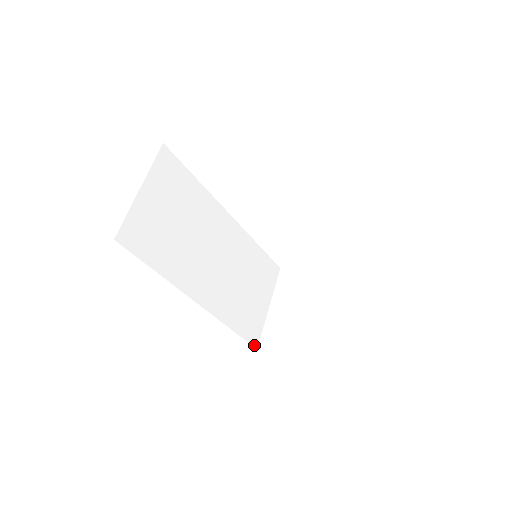
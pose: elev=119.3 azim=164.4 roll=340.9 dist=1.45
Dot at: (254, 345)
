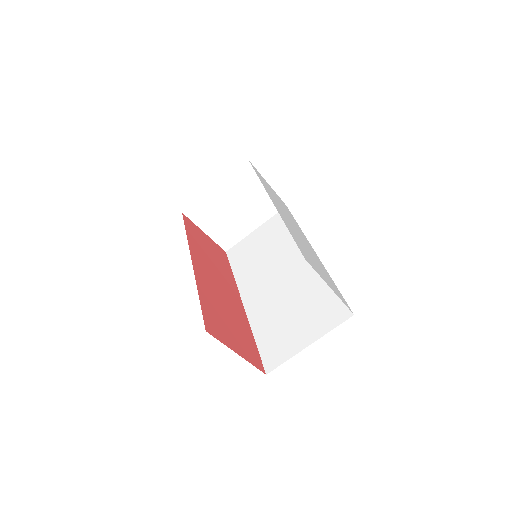
Dot at: occluded
